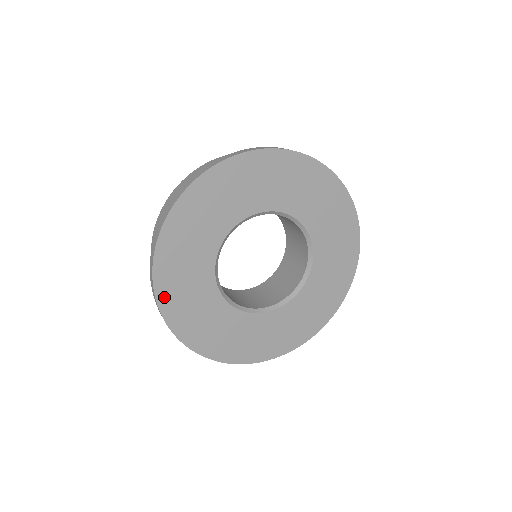
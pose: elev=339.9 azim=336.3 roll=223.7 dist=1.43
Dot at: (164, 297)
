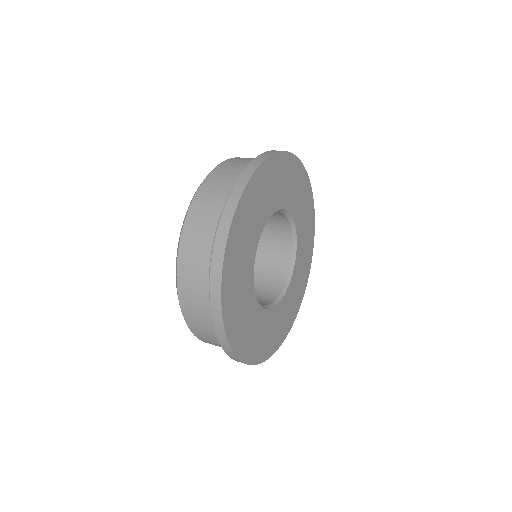
Dot at: (230, 330)
